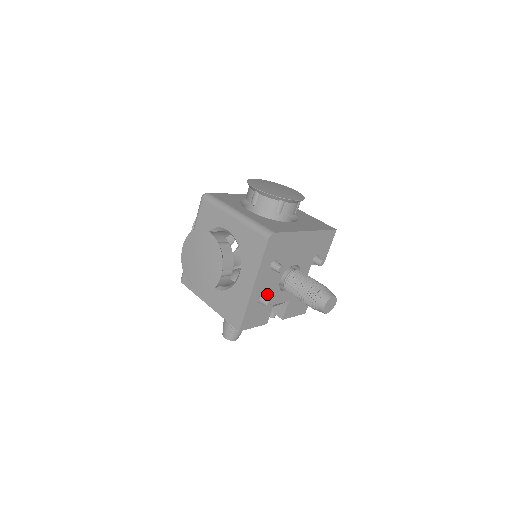
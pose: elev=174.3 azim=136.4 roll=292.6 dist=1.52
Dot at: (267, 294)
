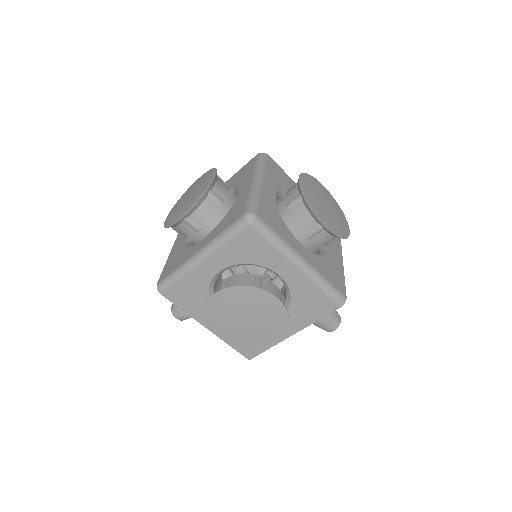
Dot at: occluded
